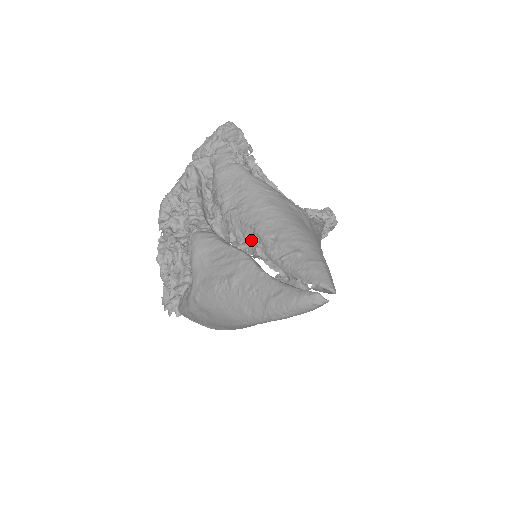
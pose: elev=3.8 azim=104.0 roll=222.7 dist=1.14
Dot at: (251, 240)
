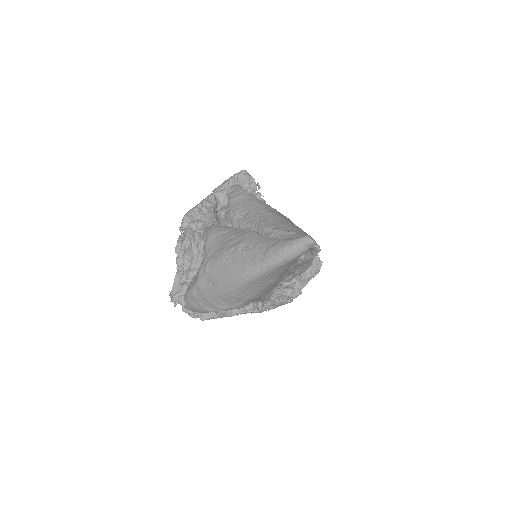
Dot at: occluded
